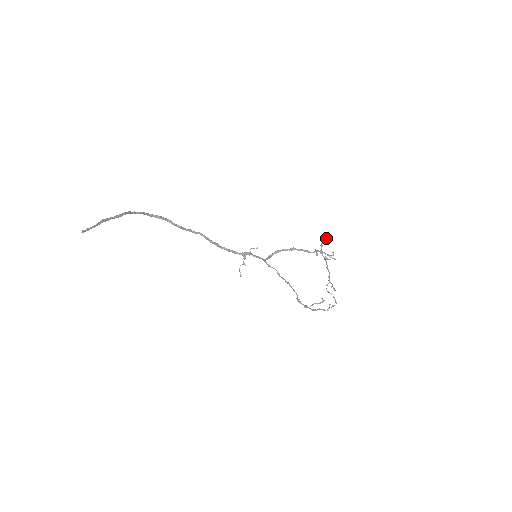
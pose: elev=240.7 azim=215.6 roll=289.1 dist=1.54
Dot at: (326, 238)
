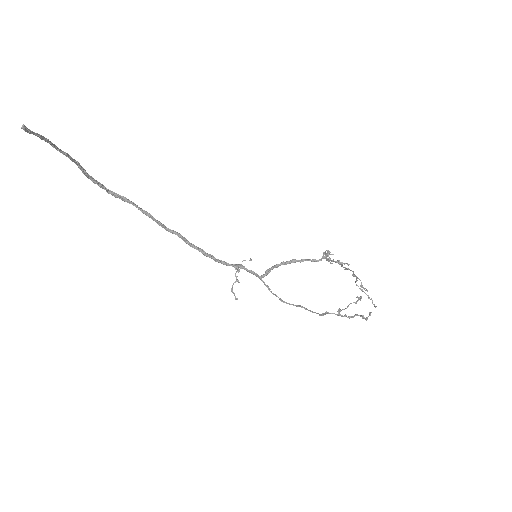
Dot at: occluded
